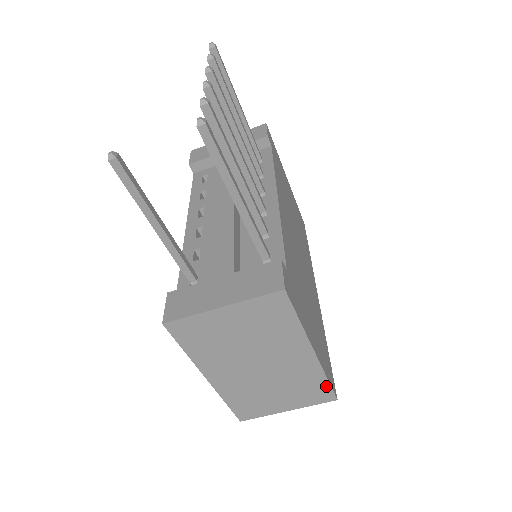
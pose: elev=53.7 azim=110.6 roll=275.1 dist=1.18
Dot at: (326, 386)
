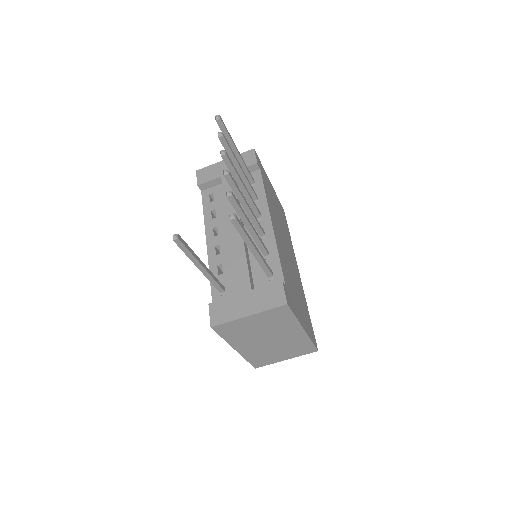
Dot at: (311, 345)
